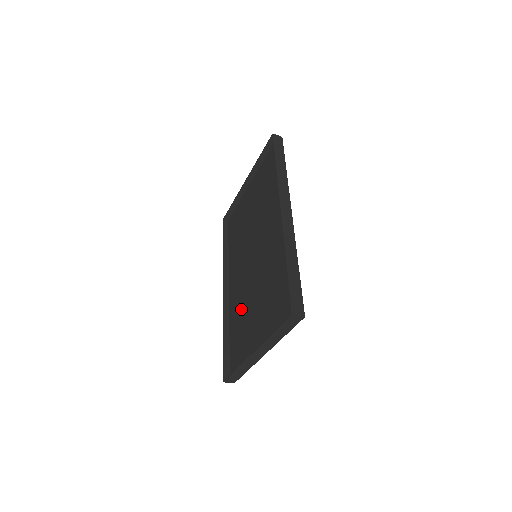
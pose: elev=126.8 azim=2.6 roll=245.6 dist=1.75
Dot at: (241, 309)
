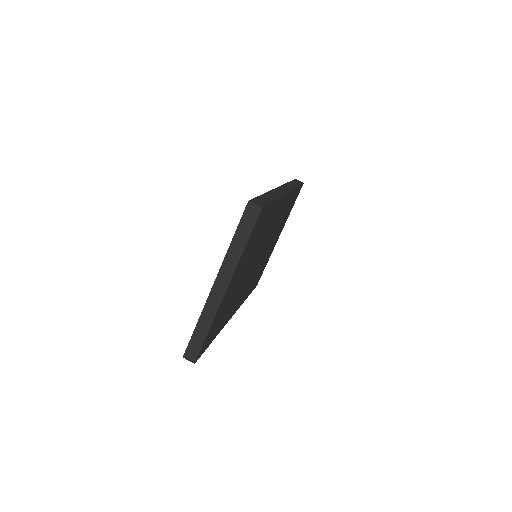
Dot at: occluded
